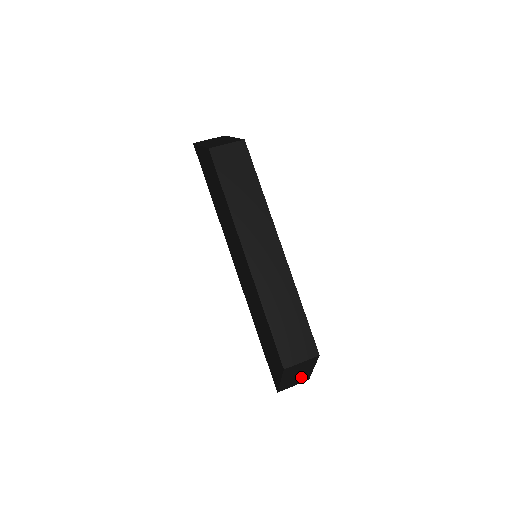
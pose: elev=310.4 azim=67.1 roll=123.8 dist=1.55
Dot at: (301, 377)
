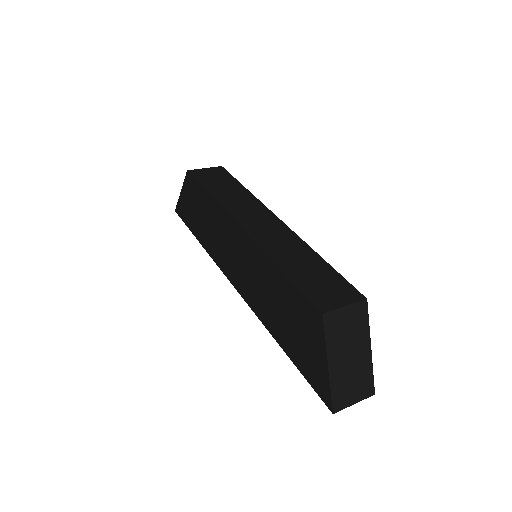
Dot at: (359, 373)
